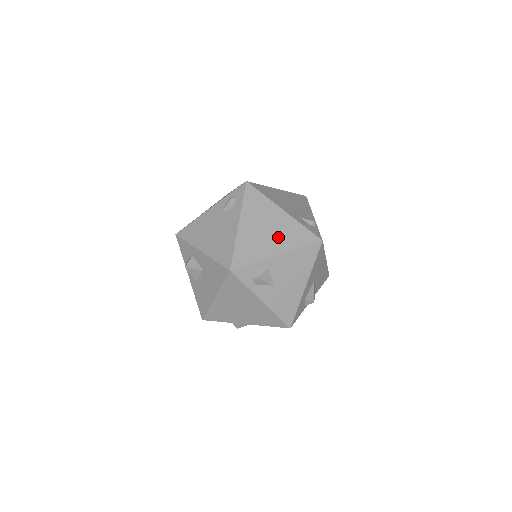
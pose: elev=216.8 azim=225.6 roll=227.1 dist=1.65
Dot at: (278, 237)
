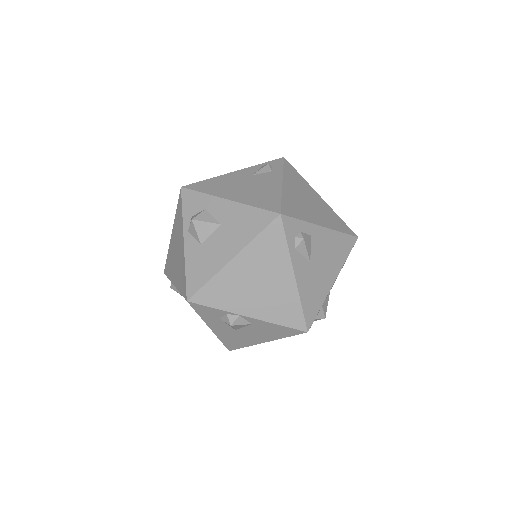
Dot at: (320, 213)
